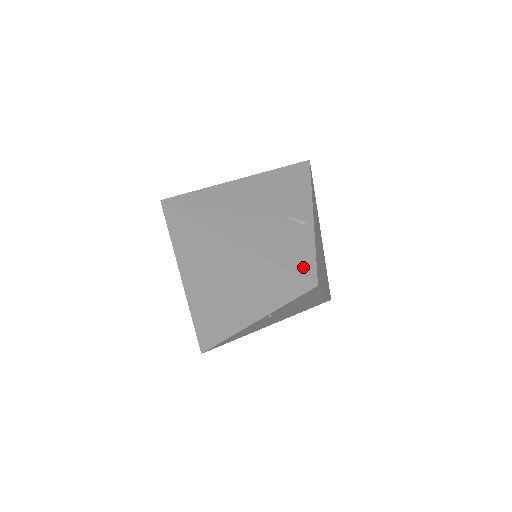
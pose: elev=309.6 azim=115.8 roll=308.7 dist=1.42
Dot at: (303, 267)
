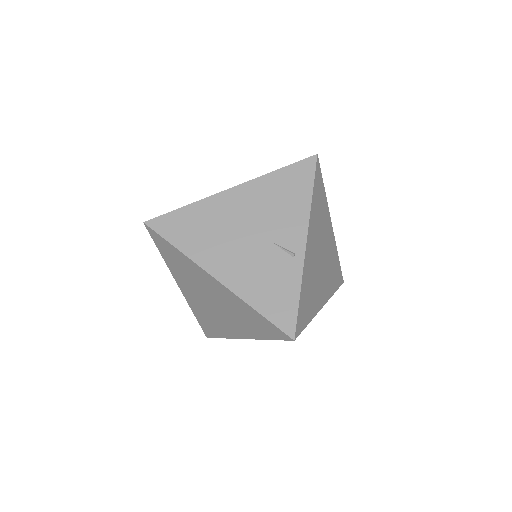
Dot at: (282, 316)
